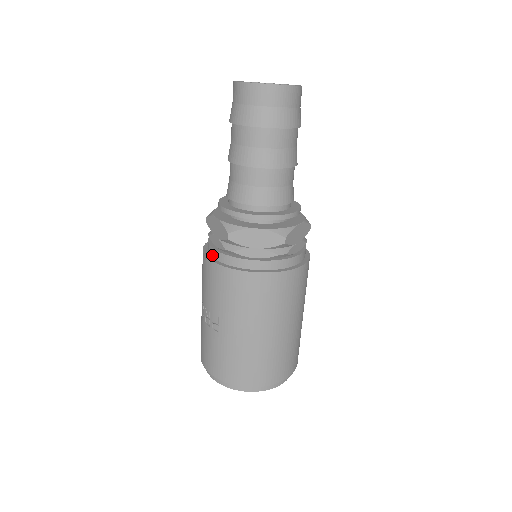
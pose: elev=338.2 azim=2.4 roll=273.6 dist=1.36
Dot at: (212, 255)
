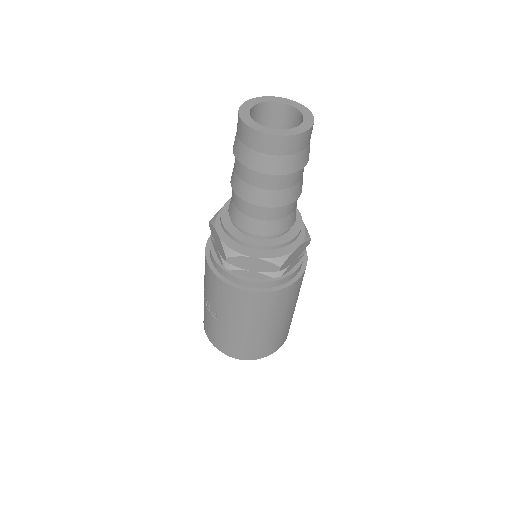
Dot at: (212, 262)
